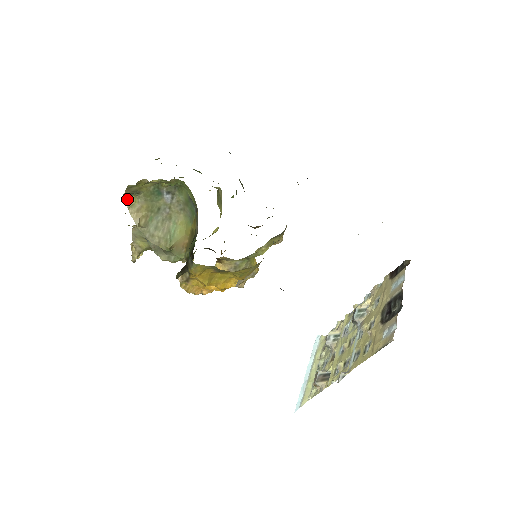
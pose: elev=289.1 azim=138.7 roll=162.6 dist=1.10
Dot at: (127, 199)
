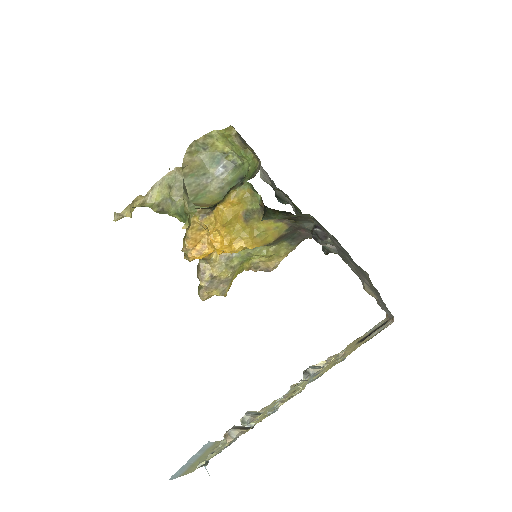
Dot at: (190, 148)
